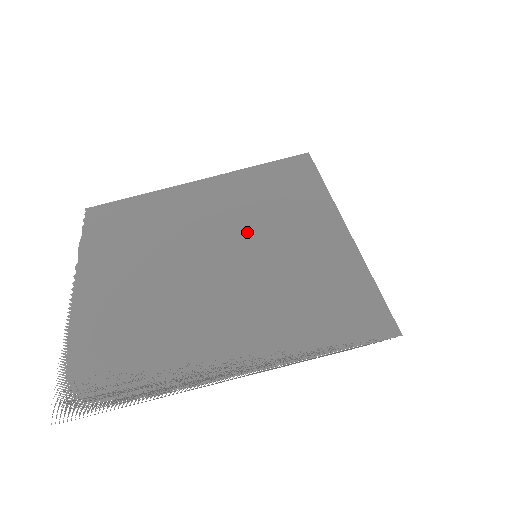
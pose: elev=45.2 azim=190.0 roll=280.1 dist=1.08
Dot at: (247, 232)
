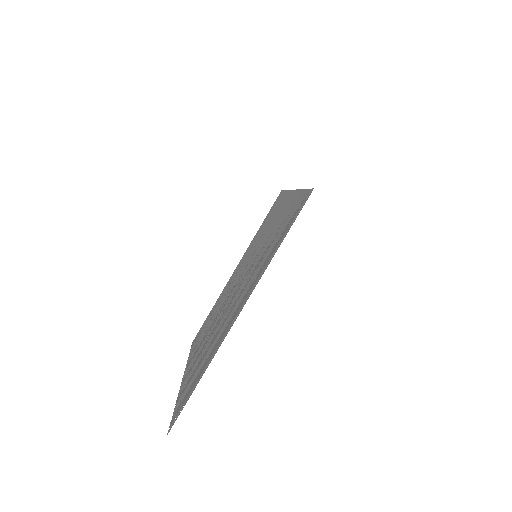
Dot at: (253, 254)
